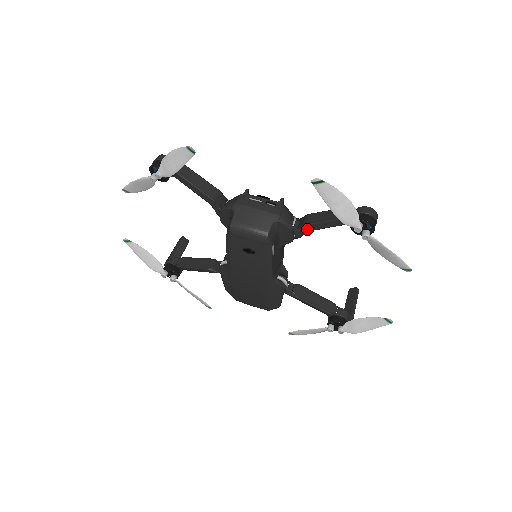
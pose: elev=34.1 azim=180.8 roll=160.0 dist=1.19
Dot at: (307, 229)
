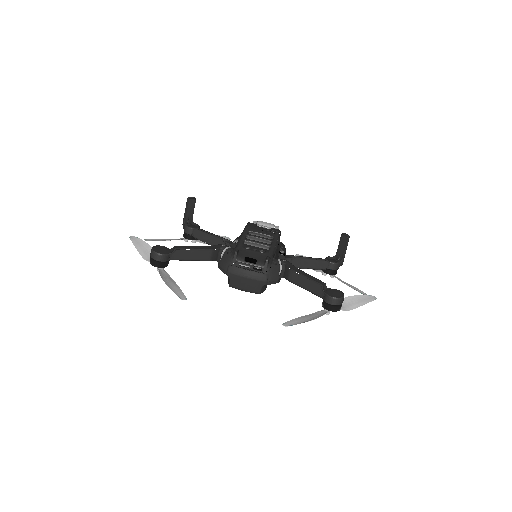
Dot at: (291, 280)
